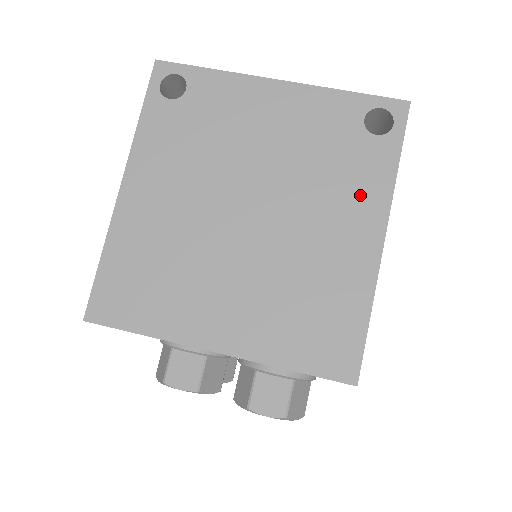
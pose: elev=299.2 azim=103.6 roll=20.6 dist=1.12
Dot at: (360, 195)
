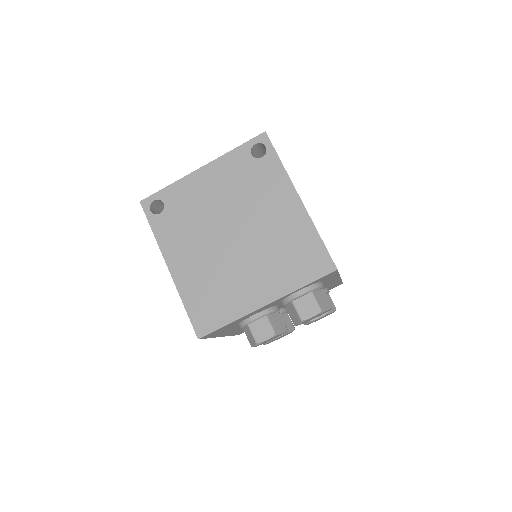
Dot at: (275, 188)
